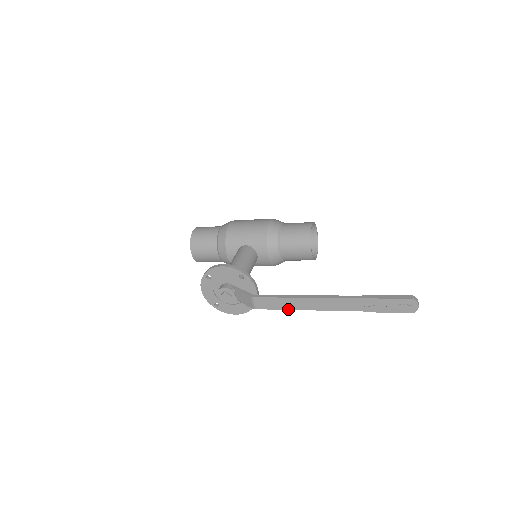
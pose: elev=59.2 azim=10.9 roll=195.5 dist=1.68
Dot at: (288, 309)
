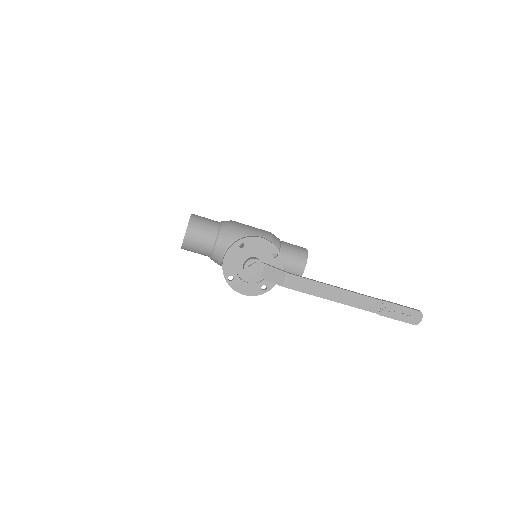
Dot at: (316, 295)
